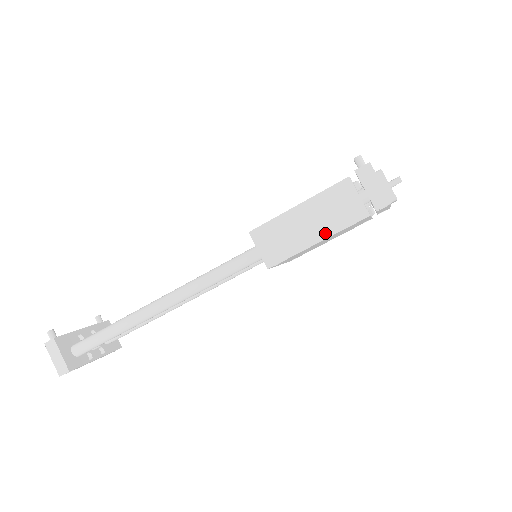
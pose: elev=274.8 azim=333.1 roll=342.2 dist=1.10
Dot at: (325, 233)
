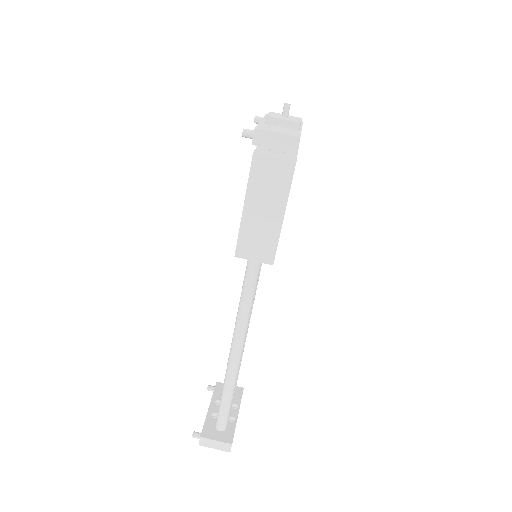
Dot at: (281, 205)
